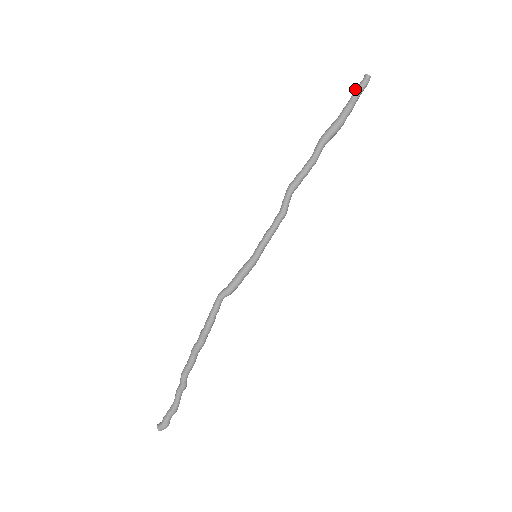
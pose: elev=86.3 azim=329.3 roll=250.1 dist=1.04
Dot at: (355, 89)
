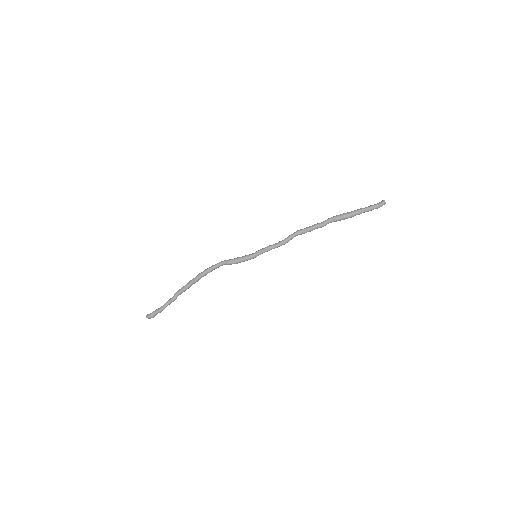
Dot at: (373, 205)
